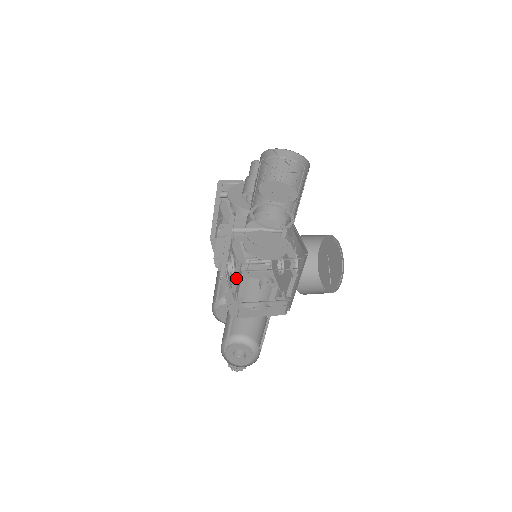
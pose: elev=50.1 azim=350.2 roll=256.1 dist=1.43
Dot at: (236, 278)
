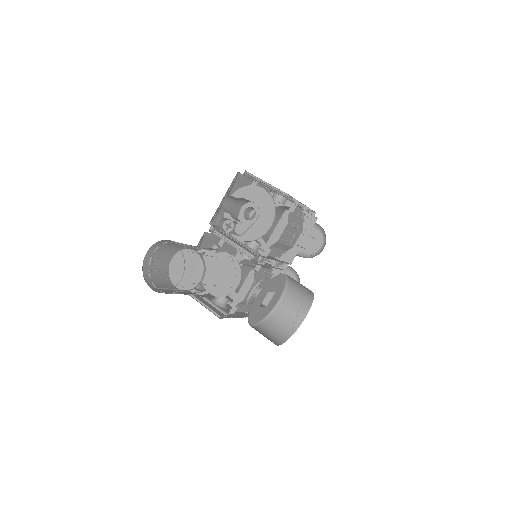
Dot at: occluded
